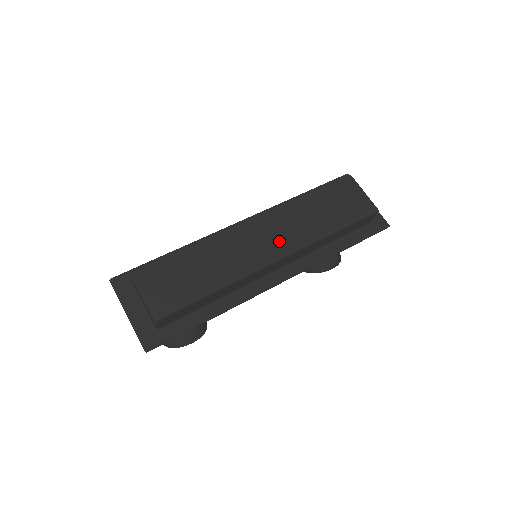
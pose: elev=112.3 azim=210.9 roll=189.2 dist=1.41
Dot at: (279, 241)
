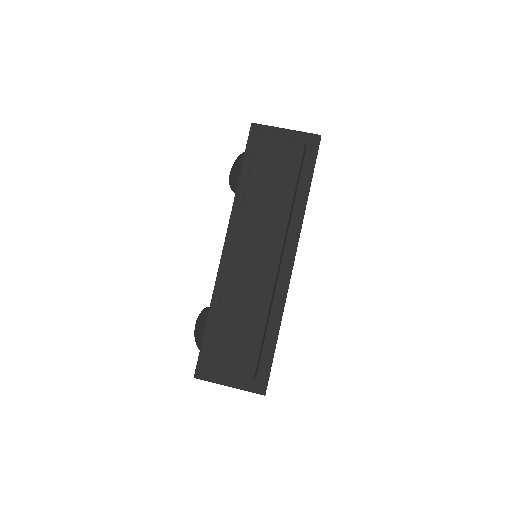
Dot at: (266, 244)
